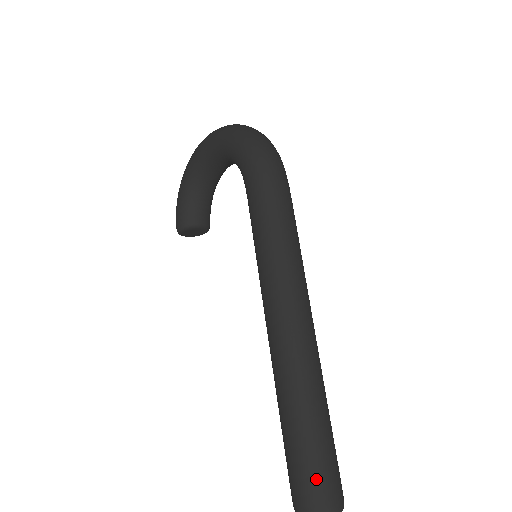
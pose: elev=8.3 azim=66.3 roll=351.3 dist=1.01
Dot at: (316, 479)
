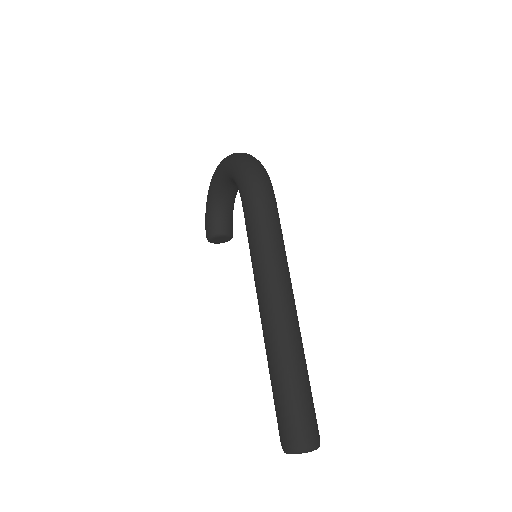
Dot at: (293, 423)
